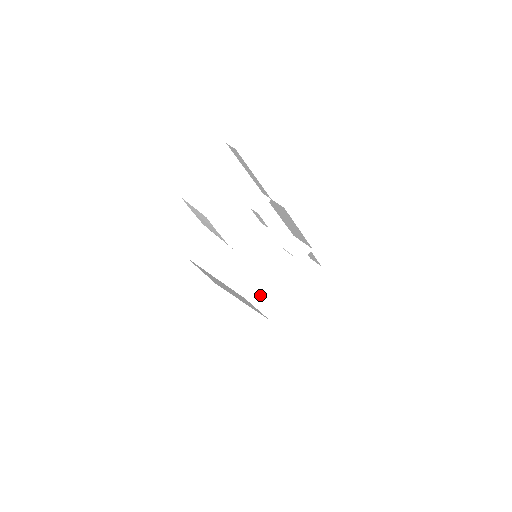
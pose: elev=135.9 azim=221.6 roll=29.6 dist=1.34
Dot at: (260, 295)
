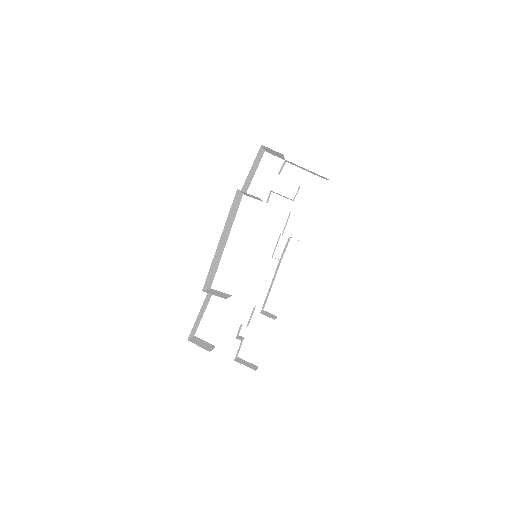
Dot at: (219, 292)
